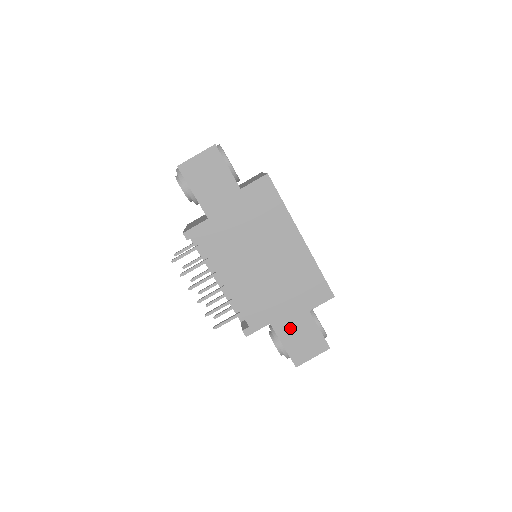
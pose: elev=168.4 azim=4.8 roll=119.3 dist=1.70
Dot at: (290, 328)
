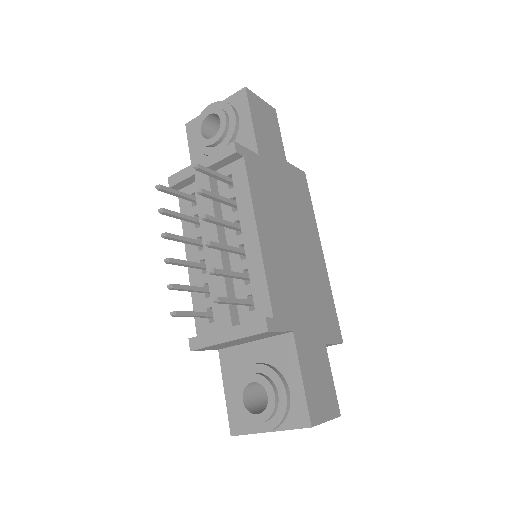
Dot at: (309, 354)
